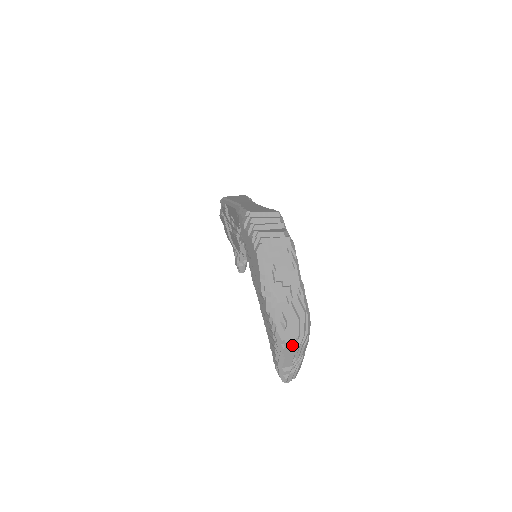
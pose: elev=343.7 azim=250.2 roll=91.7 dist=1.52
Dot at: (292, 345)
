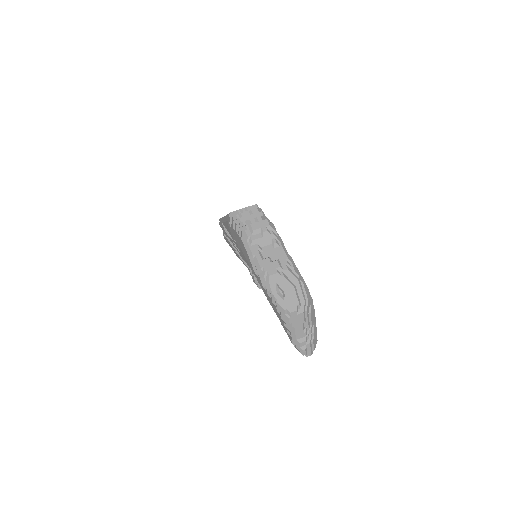
Dot at: (296, 313)
